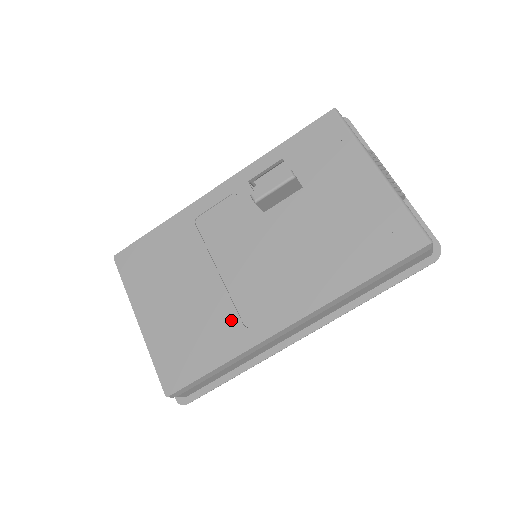
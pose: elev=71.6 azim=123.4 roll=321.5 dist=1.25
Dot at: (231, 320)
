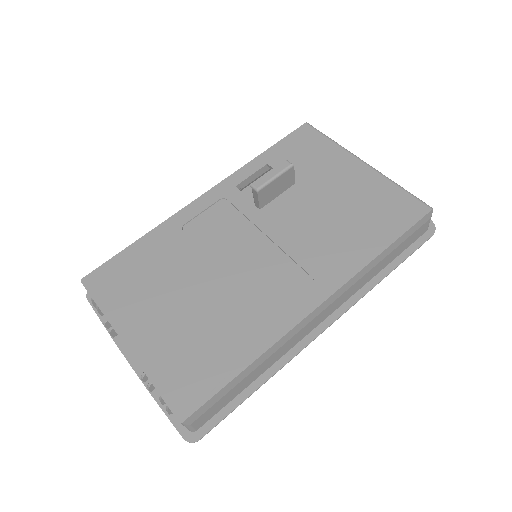
Dot at: (248, 315)
